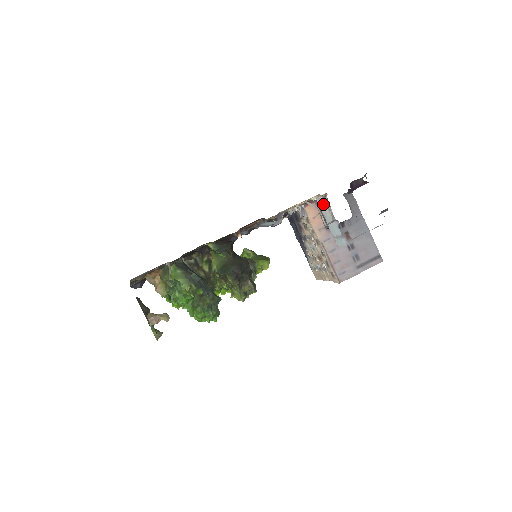
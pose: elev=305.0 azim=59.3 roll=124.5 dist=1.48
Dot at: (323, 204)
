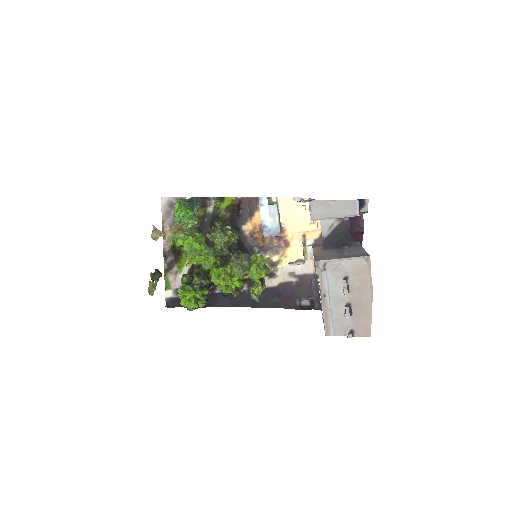
Dot at: occluded
